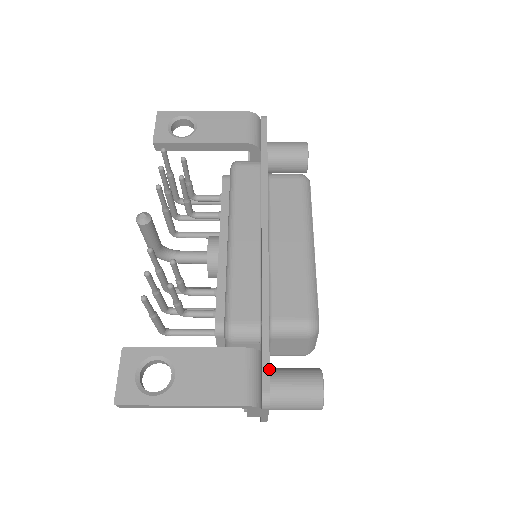
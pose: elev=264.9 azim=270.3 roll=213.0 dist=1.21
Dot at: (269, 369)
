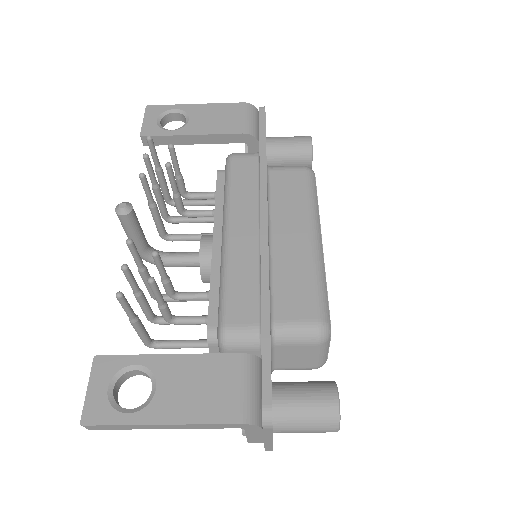
Dot at: occluded
